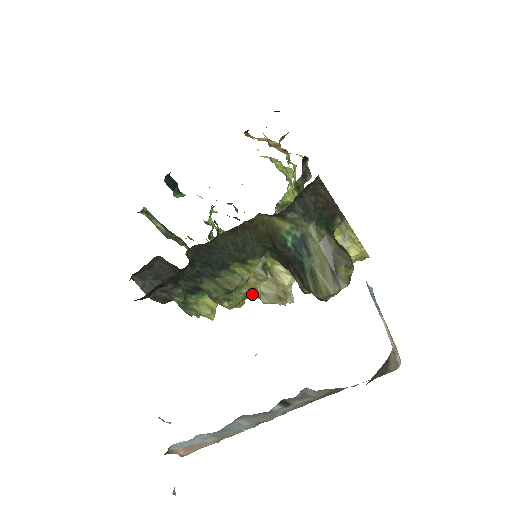
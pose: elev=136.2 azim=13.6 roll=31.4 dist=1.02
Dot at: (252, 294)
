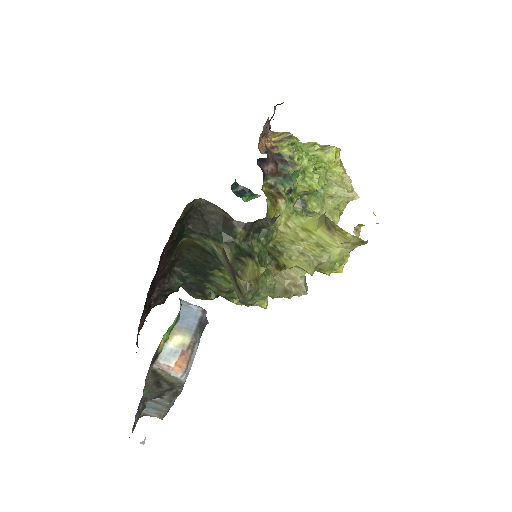
Dot at: occluded
